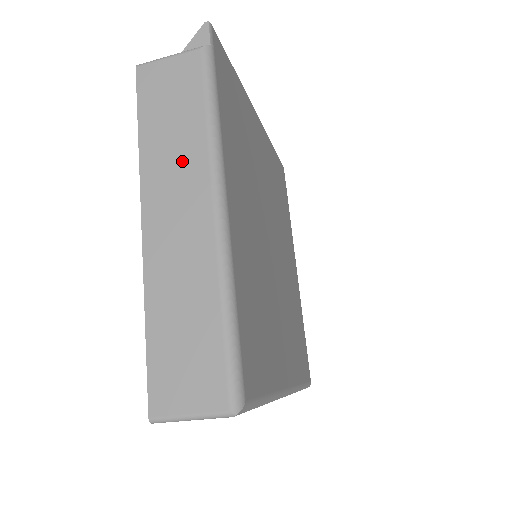
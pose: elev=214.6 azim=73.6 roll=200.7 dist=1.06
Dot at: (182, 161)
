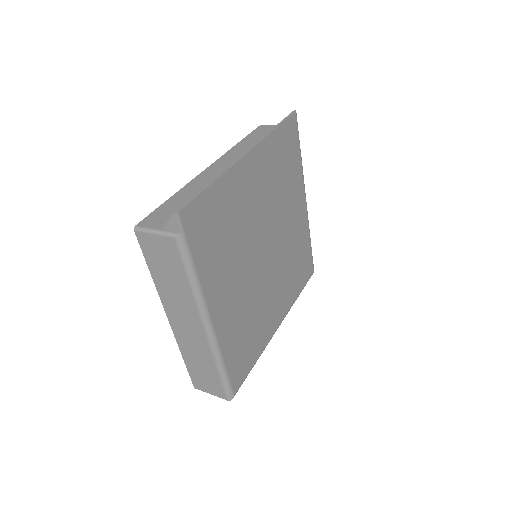
Dot at: (181, 301)
